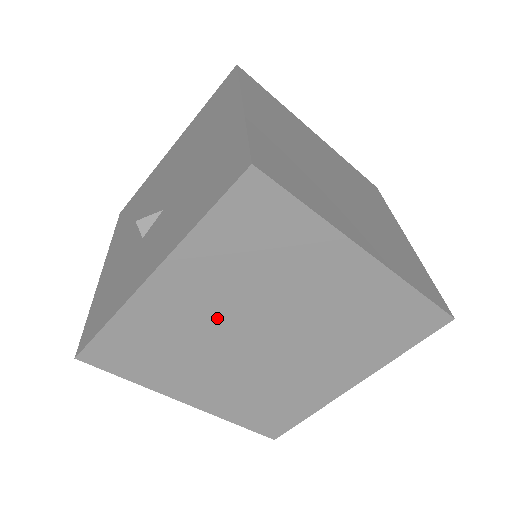
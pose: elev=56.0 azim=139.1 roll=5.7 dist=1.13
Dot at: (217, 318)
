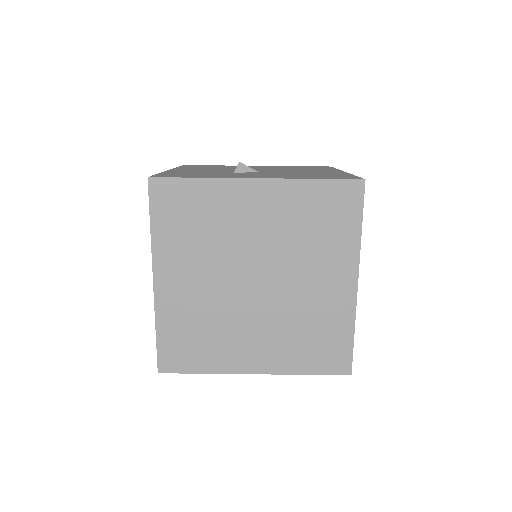
Dot at: (251, 240)
